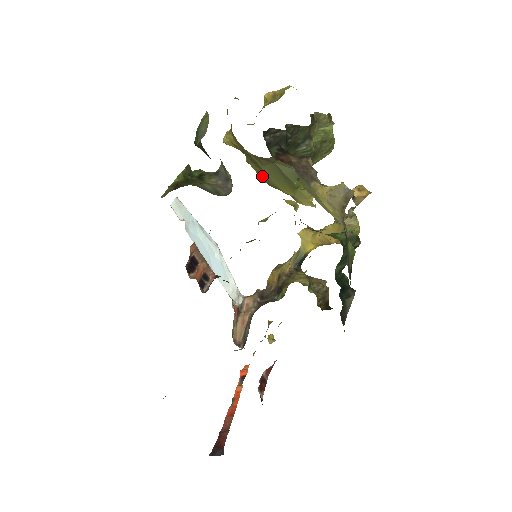
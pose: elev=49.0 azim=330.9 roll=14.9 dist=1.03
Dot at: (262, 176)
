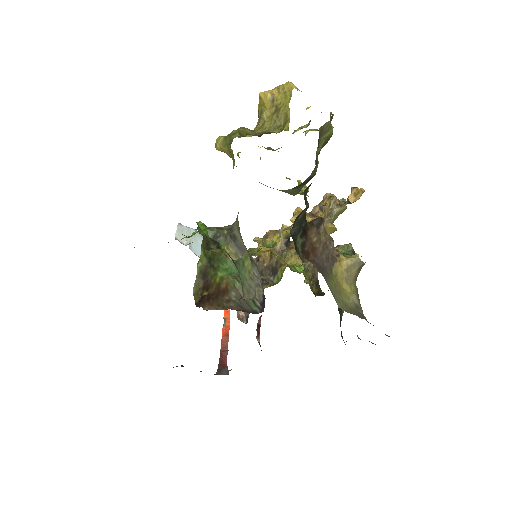
Dot at: occluded
